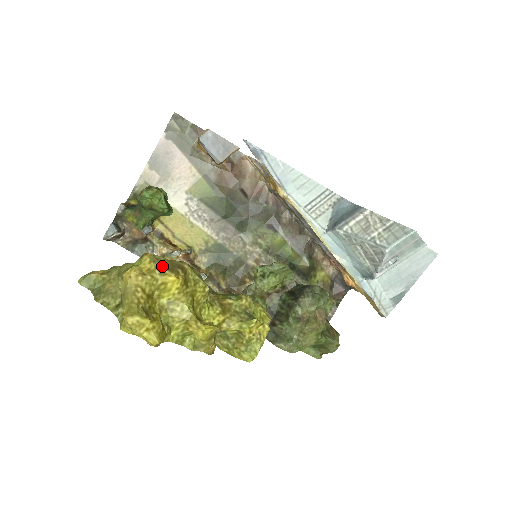
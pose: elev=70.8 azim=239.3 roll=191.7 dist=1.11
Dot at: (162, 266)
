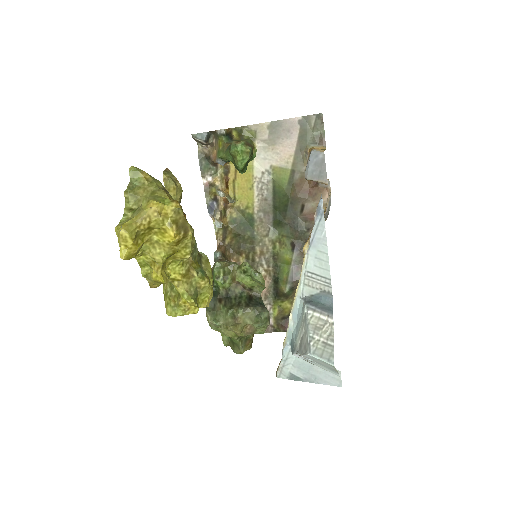
Dot at: (176, 220)
